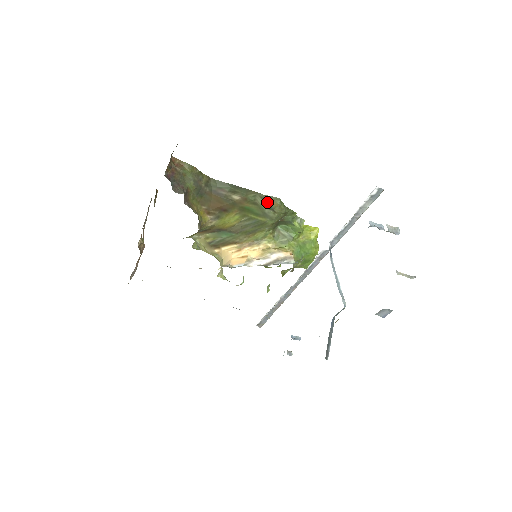
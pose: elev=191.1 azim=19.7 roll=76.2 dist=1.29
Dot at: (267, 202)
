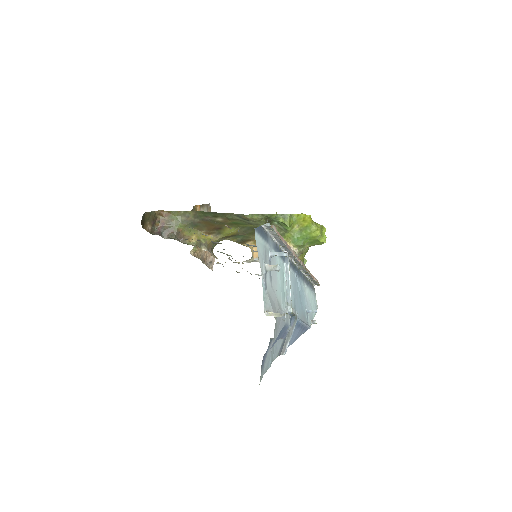
Dot at: (241, 218)
